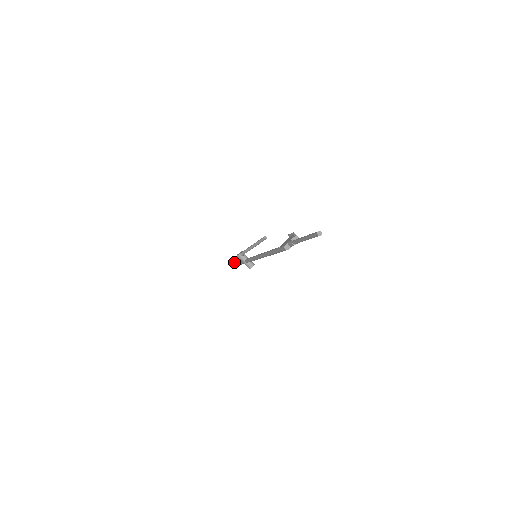
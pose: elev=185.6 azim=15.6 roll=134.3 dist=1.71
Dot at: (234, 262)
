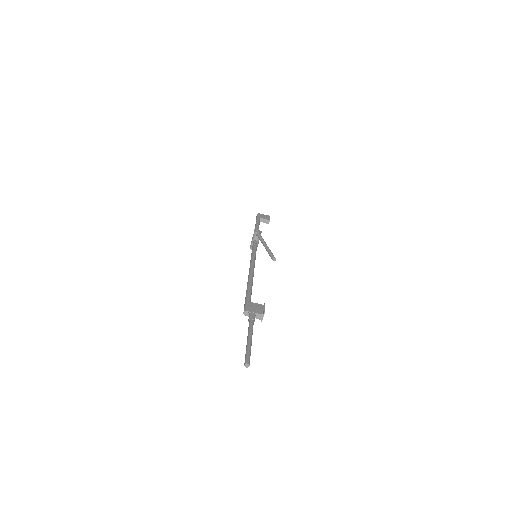
Dot at: (261, 217)
